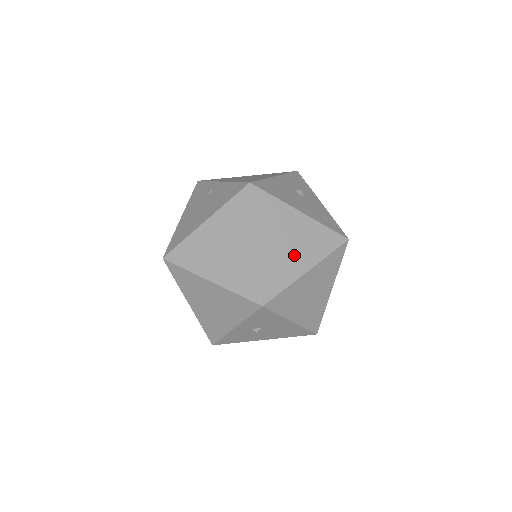
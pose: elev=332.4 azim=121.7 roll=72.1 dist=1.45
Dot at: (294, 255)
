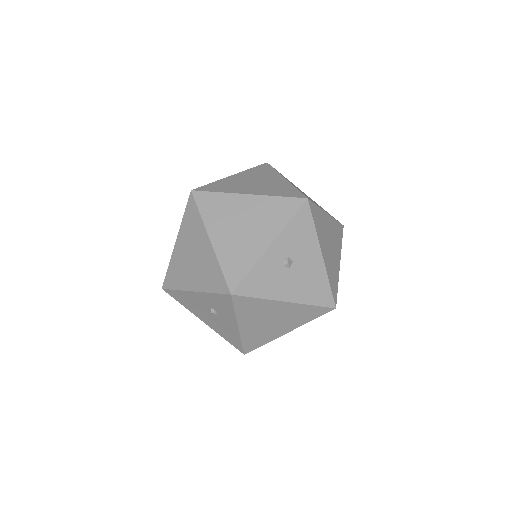
Dot at: (313, 201)
